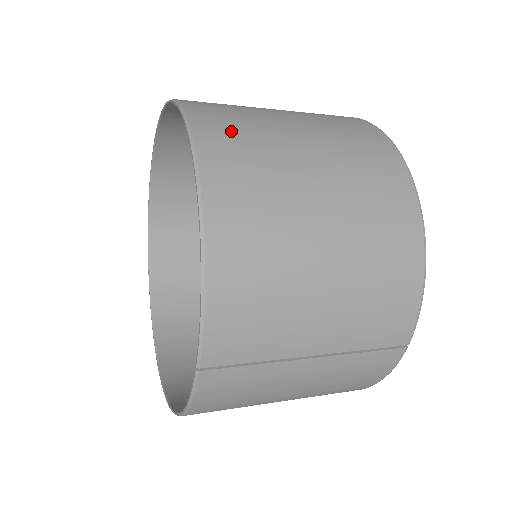
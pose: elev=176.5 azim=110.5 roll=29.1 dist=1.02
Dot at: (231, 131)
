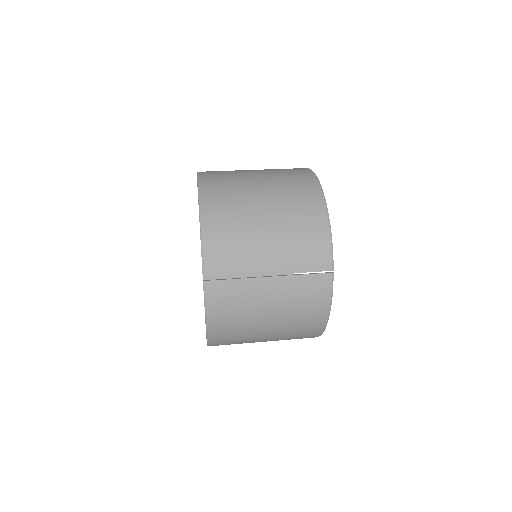
Dot at: (219, 175)
